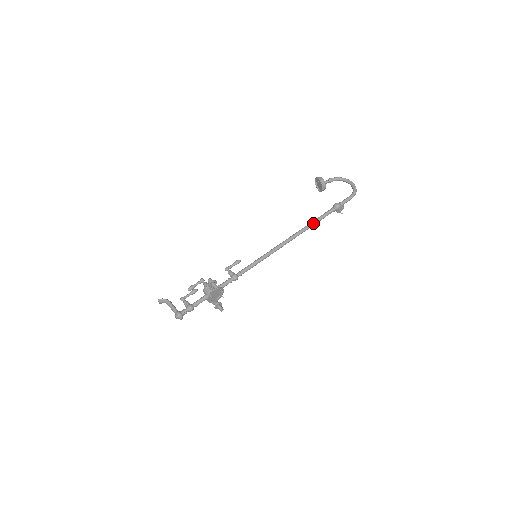
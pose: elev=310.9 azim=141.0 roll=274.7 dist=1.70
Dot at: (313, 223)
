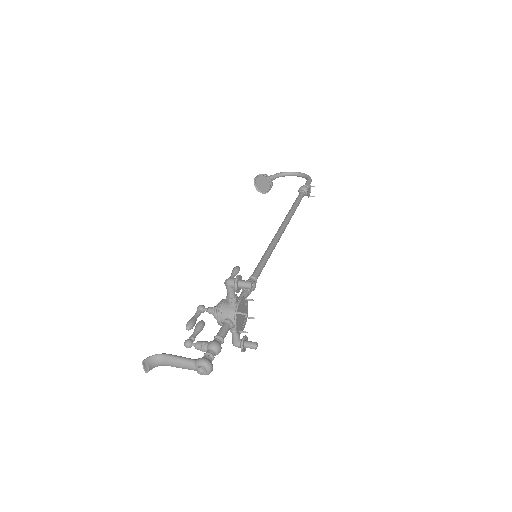
Dot at: (294, 207)
